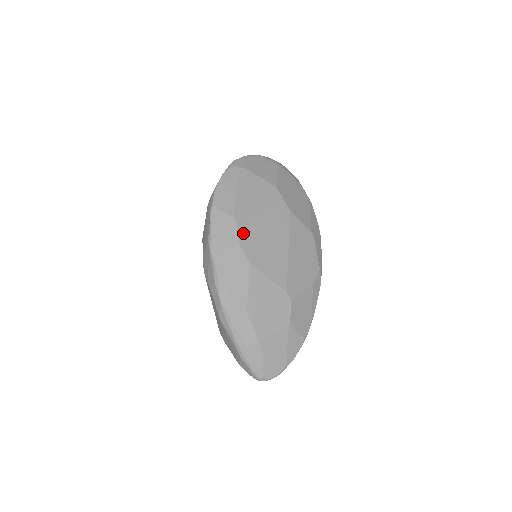
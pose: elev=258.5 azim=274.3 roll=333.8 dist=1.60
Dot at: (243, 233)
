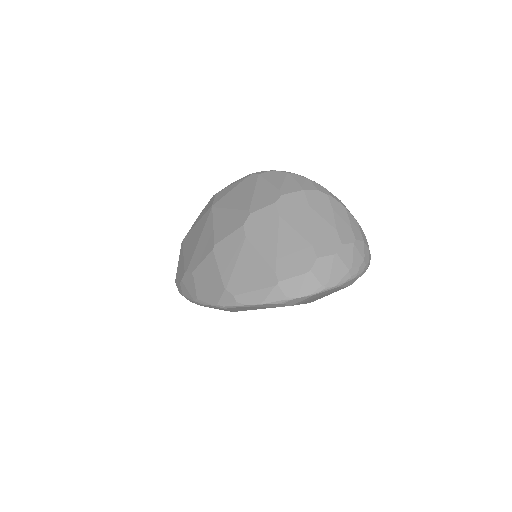
Dot at: occluded
